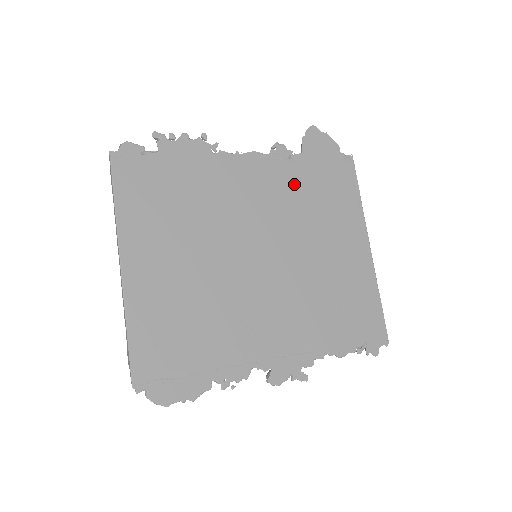
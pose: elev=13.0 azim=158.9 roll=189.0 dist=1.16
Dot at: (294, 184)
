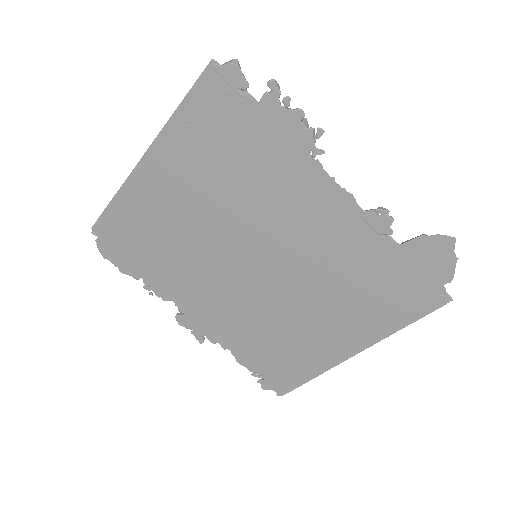
Dot at: (353, 255)
